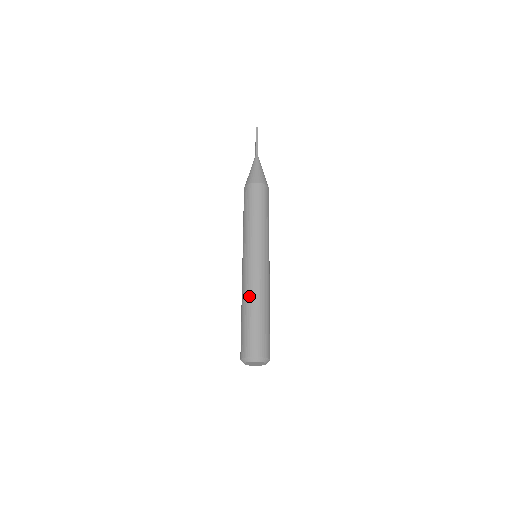
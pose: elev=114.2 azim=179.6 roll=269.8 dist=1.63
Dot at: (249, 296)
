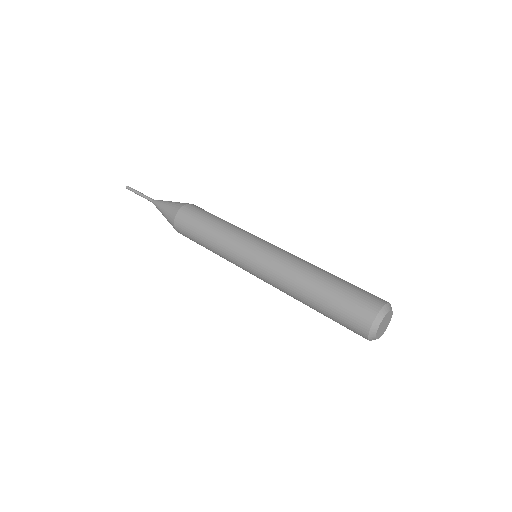
Dot at: (296, 285)
